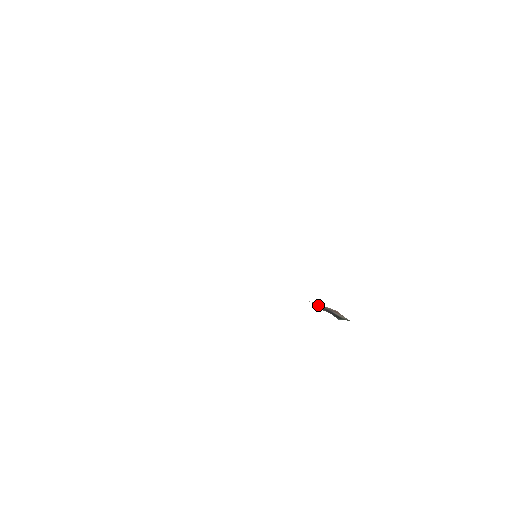
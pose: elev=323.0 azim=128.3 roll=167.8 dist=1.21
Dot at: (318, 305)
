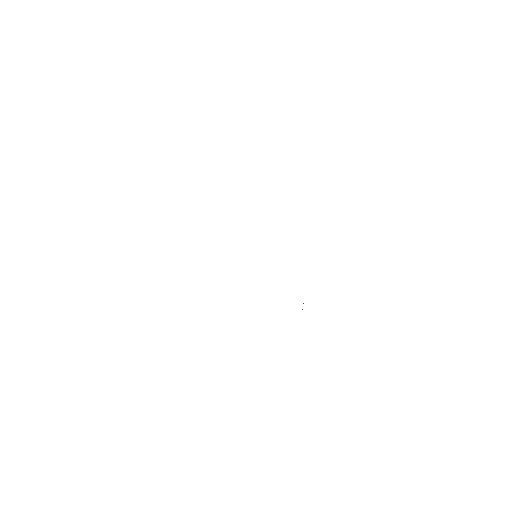
Dot at: occluded
